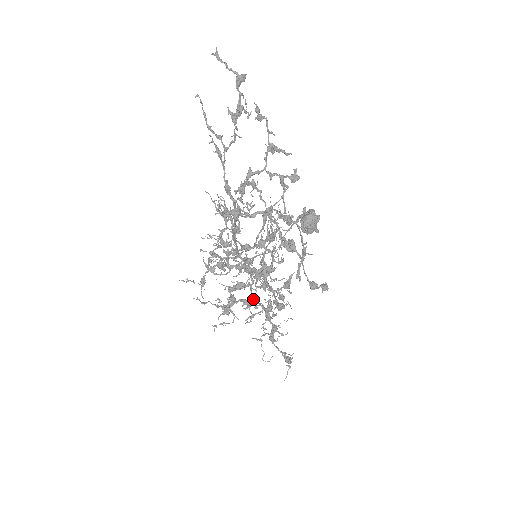
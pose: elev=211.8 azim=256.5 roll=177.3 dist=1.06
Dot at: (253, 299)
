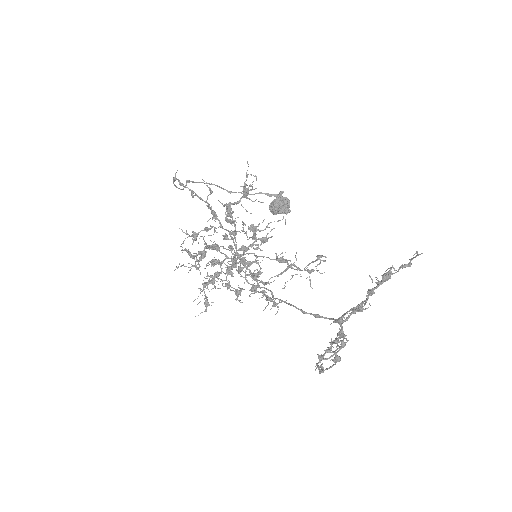
Dot at: (218, 261)
